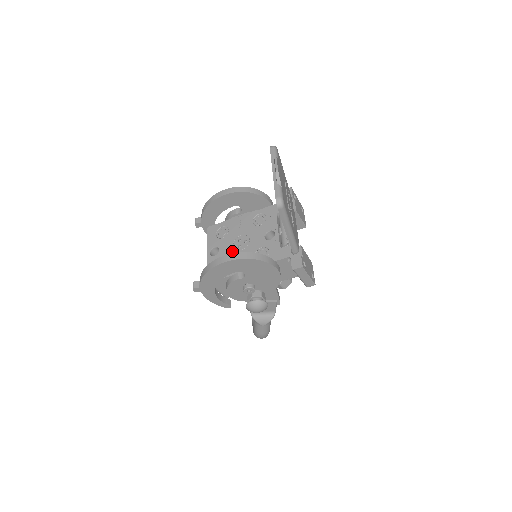
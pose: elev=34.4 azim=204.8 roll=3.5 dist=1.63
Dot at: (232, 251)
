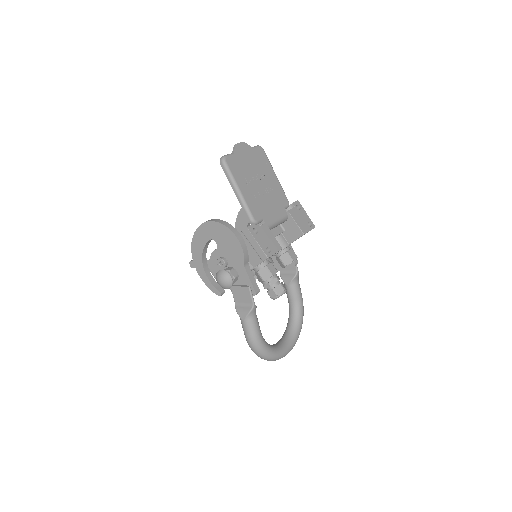
Dot at: occluded
